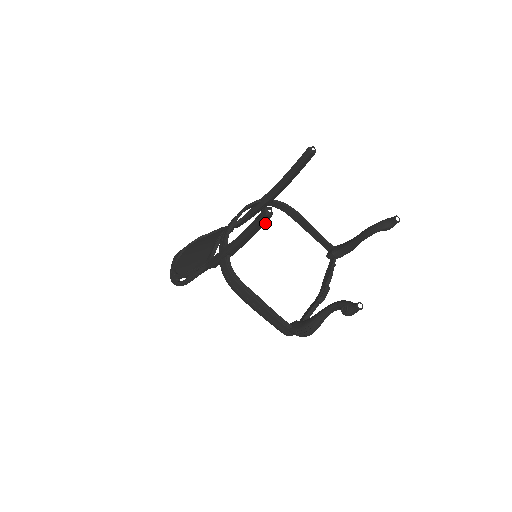
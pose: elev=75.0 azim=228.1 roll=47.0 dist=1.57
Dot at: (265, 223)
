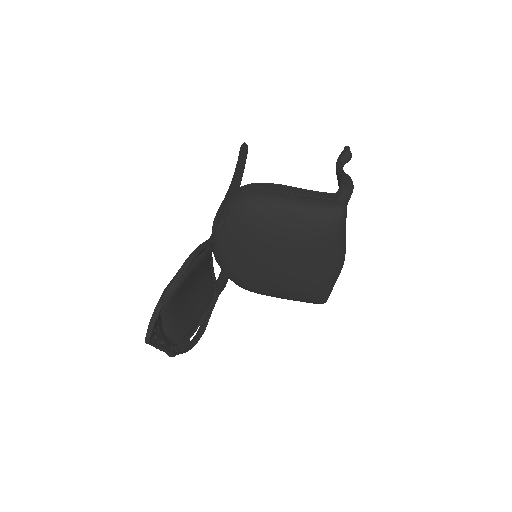
Dot at: occluded
